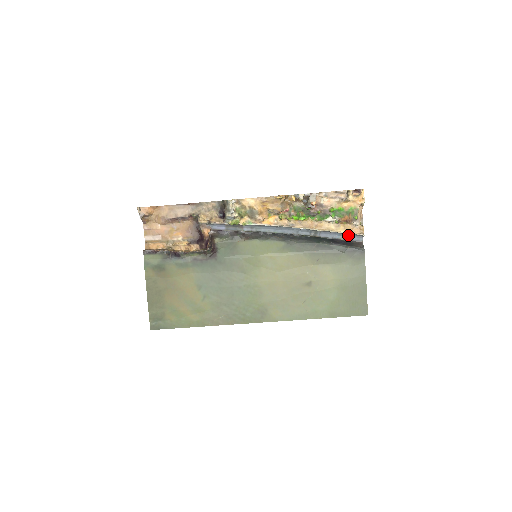
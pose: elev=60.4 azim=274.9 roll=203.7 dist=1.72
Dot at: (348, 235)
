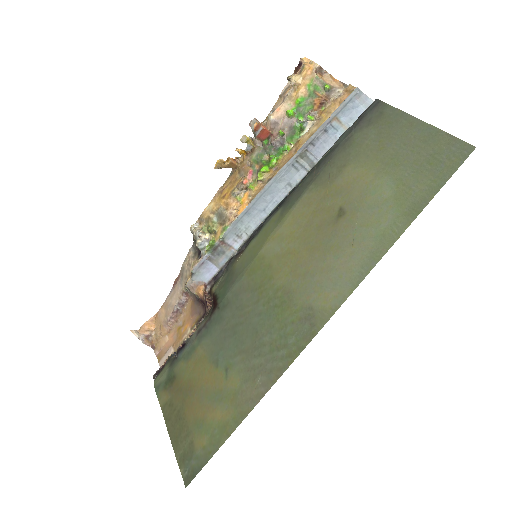
Dot at: (345, 116)
